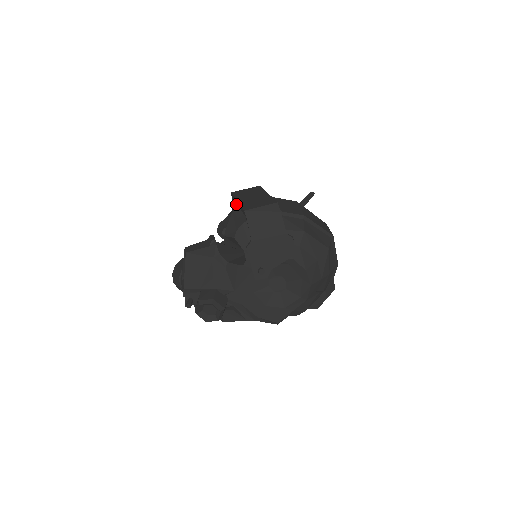
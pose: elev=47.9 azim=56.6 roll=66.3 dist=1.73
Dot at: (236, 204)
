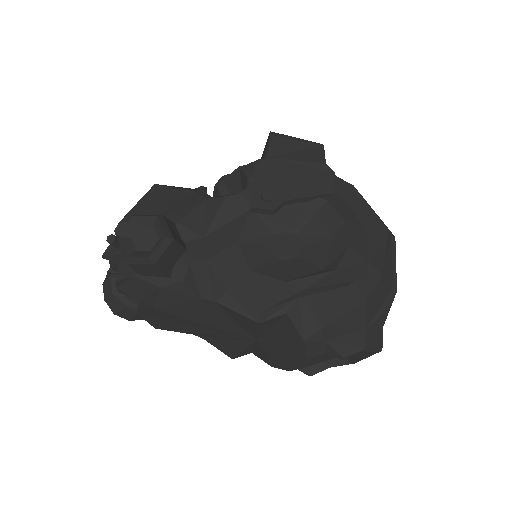
Dot at: occluded
